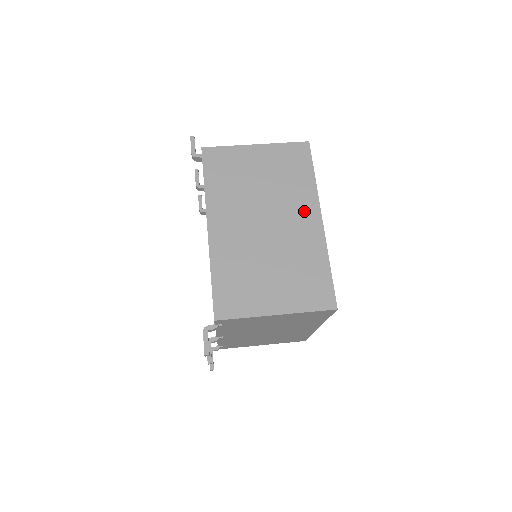
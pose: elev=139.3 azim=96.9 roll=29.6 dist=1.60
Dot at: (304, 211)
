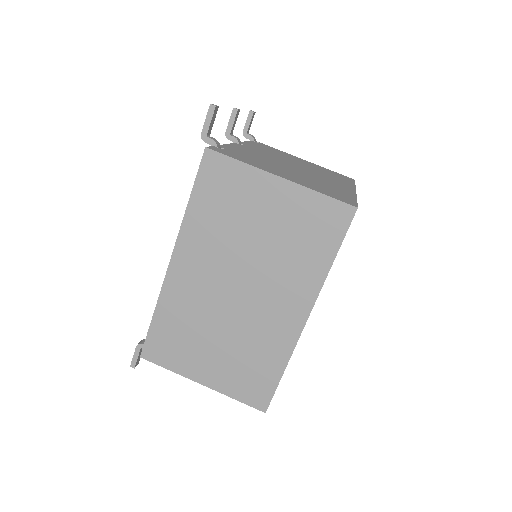
Dot at: (292, 299)
